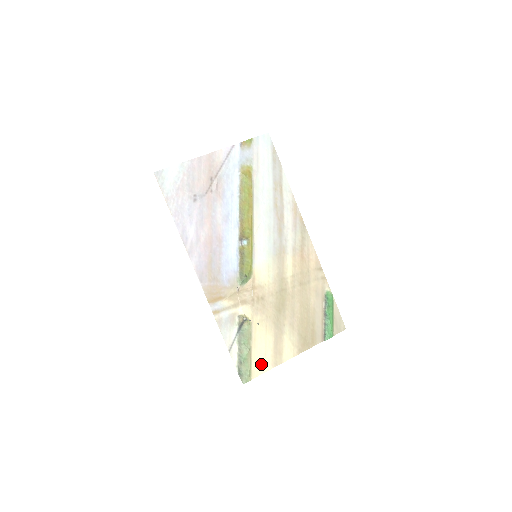
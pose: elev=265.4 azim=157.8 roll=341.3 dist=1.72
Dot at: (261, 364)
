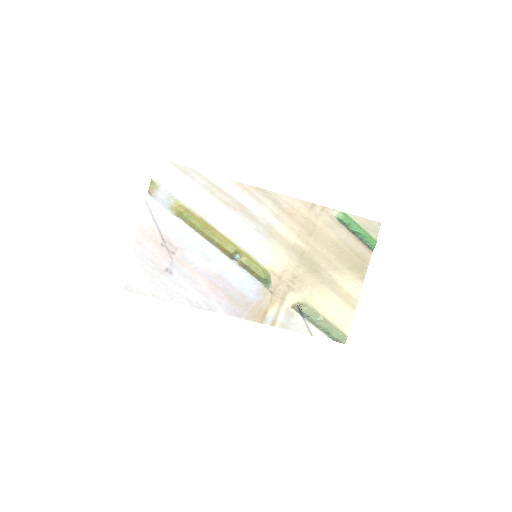
Dot at: (343, 318)
